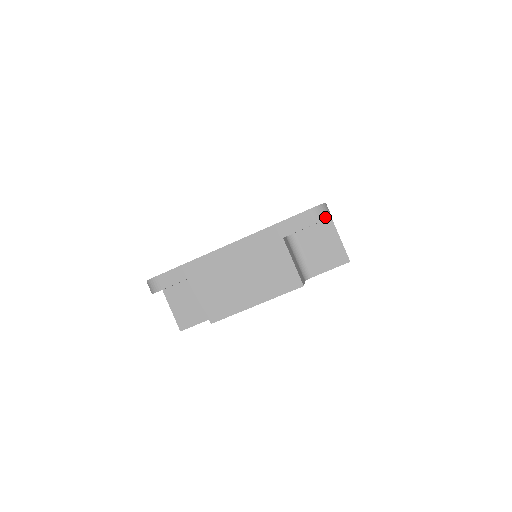
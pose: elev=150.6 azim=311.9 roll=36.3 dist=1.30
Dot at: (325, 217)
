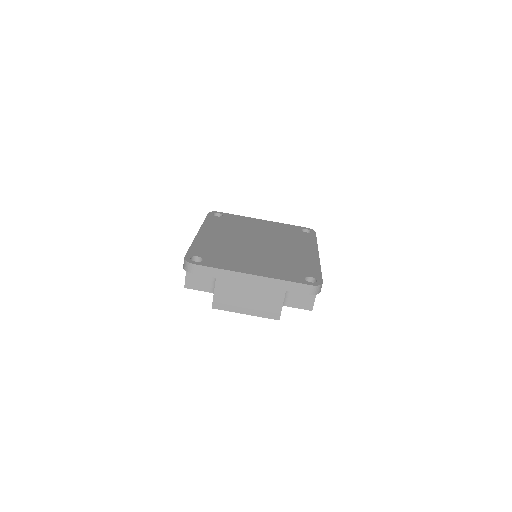
Dot at: (317, 293)
